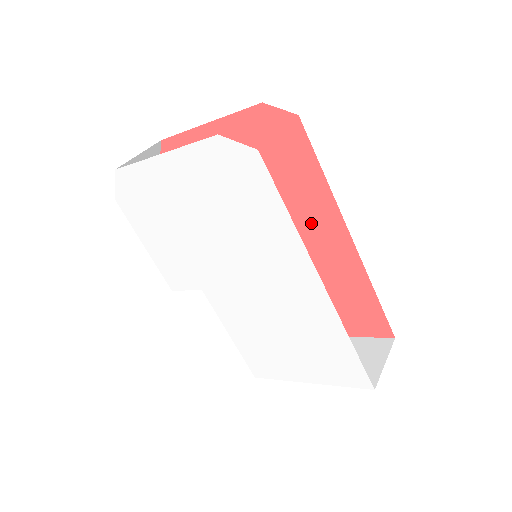
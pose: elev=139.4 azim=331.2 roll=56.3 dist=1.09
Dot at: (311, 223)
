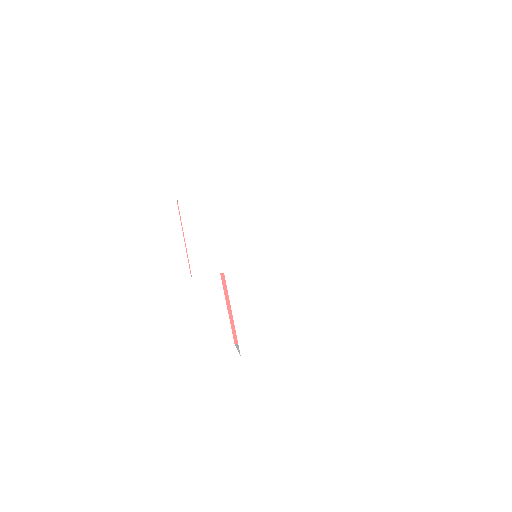
Dot at: occluded
